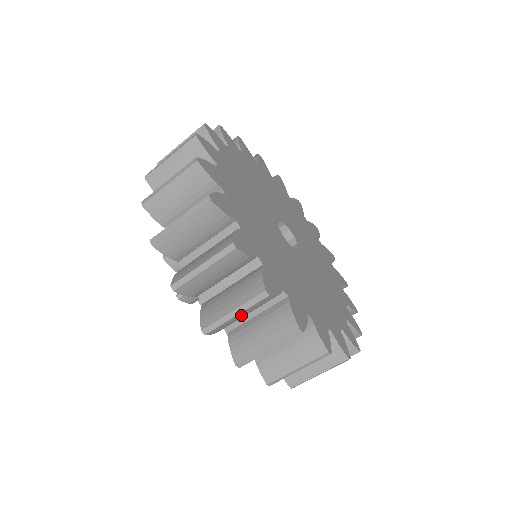
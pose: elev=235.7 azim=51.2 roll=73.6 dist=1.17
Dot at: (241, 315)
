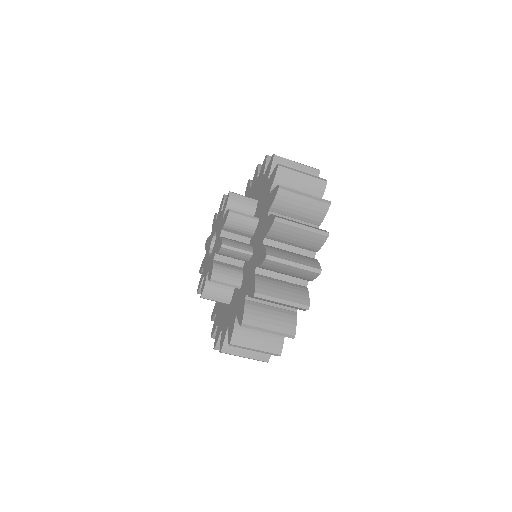
Dot at: (300, 233)
